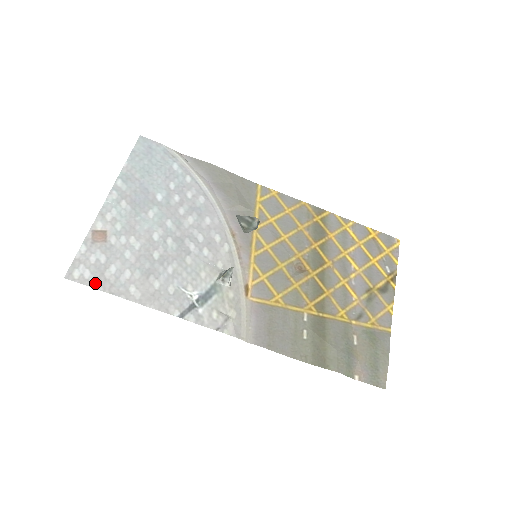
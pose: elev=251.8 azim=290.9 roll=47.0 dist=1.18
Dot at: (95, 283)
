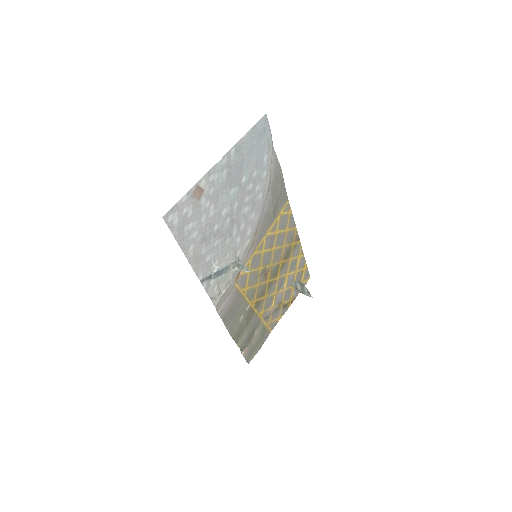
Dot at: (176, 232)
